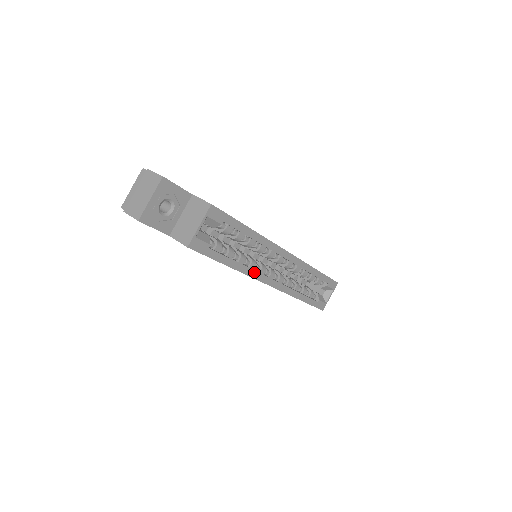
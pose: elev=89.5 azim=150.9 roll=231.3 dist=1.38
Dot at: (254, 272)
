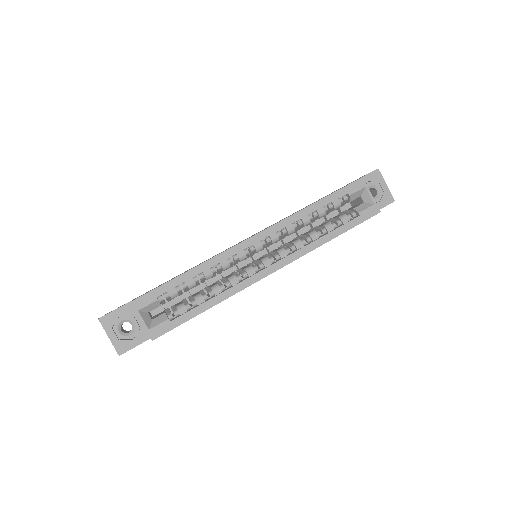
Dot at: (239, 285)
